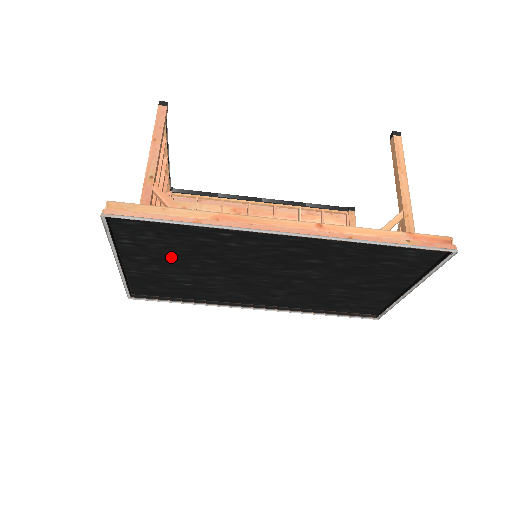
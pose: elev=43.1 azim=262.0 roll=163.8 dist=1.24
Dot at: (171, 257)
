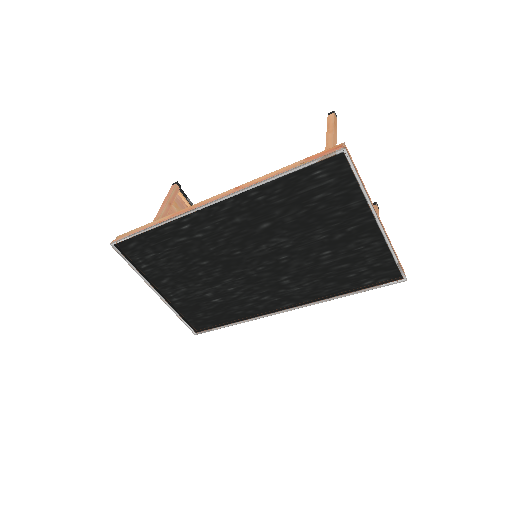
Dot at: (180, 271)
